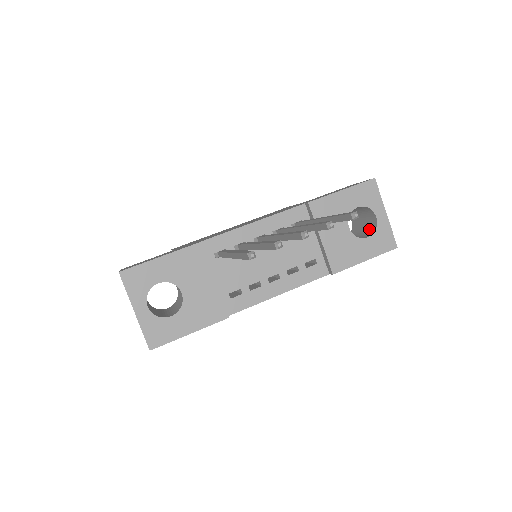
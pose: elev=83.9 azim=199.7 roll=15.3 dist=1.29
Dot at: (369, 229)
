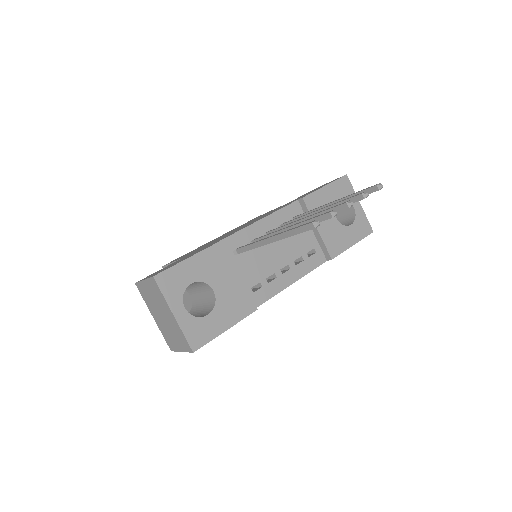
Dot at: (347, 219)
